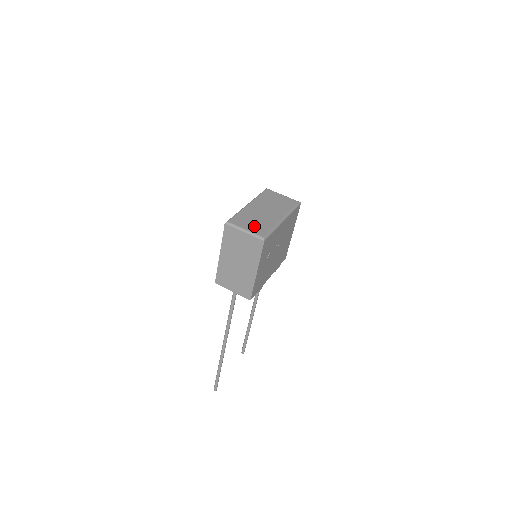
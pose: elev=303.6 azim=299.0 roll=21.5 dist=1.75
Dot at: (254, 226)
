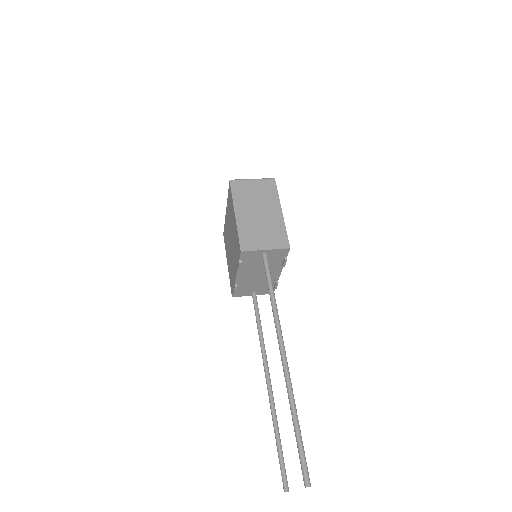
Dot at: occluded
